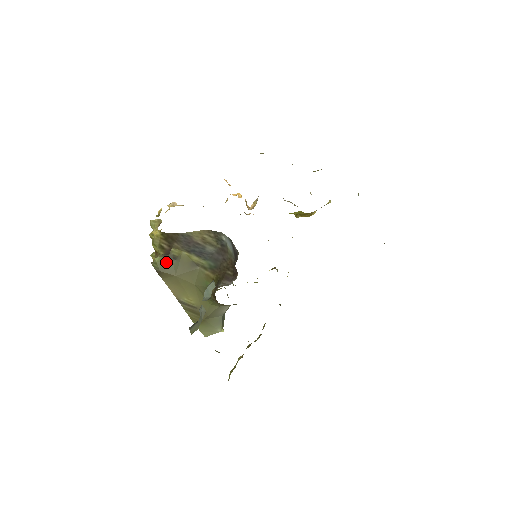
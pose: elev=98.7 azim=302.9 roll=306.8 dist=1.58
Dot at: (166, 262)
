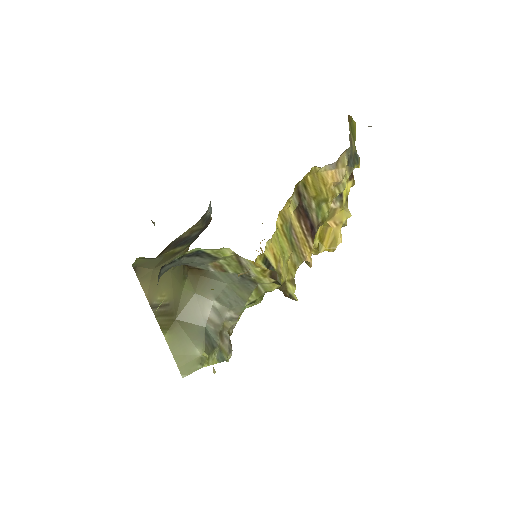
Dot at: (147, 259)
